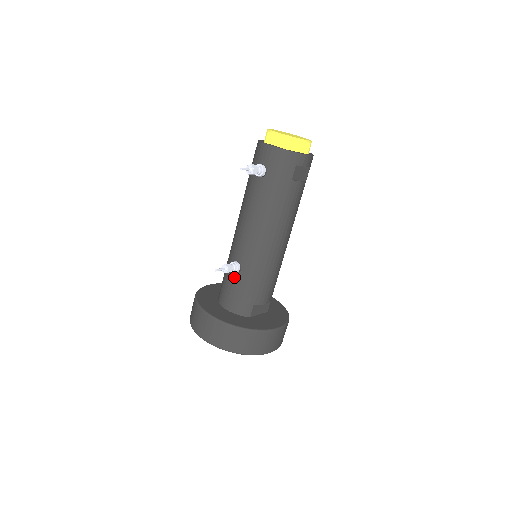
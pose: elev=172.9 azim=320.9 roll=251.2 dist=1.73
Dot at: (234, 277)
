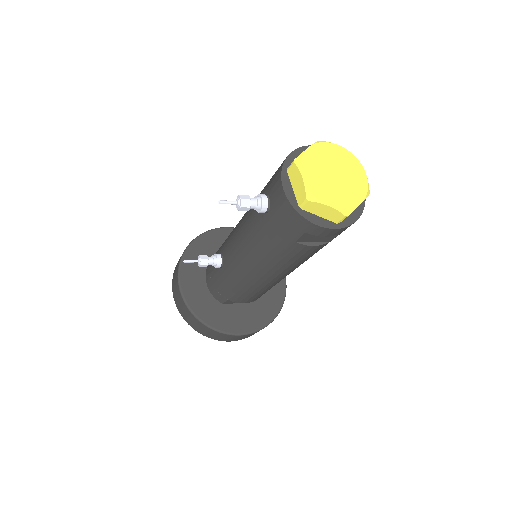
Dot at: occluded
